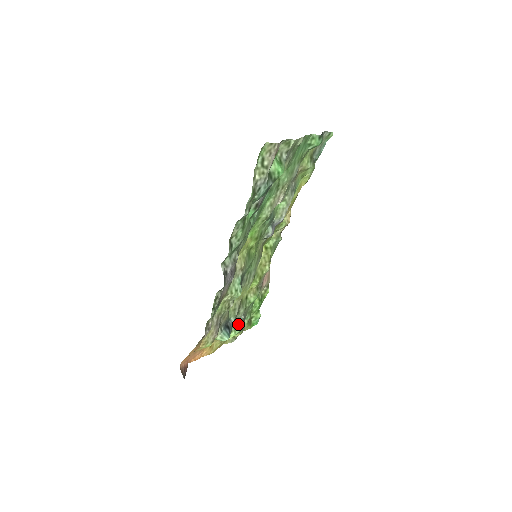
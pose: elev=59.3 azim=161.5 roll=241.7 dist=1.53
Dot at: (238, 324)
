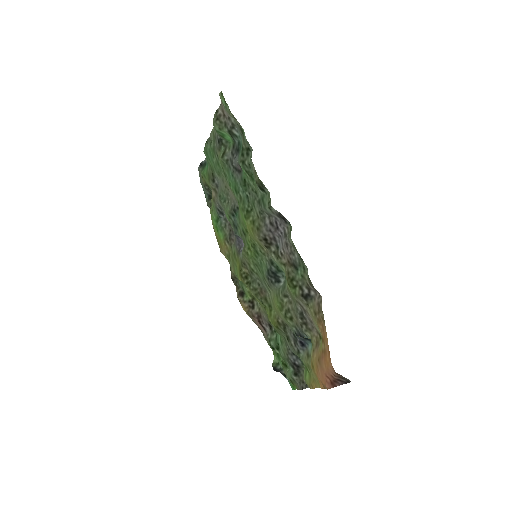
Dot at: occluded
